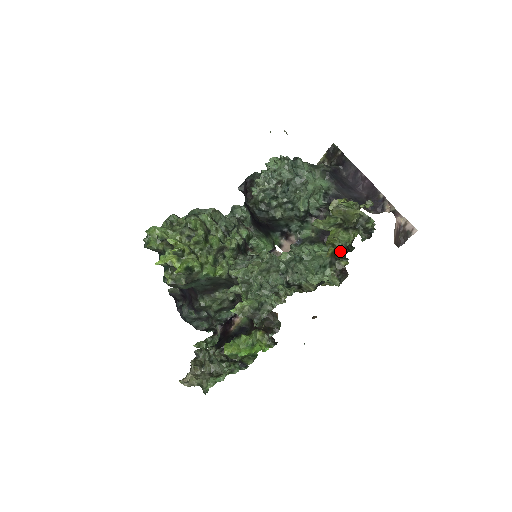
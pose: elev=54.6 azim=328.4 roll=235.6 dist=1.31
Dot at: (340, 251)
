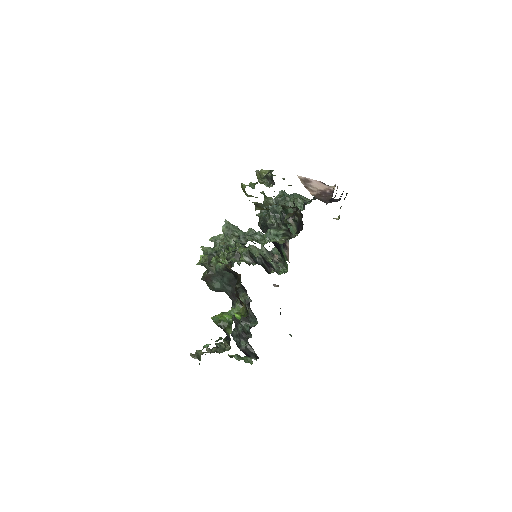
Dot at: occluded
